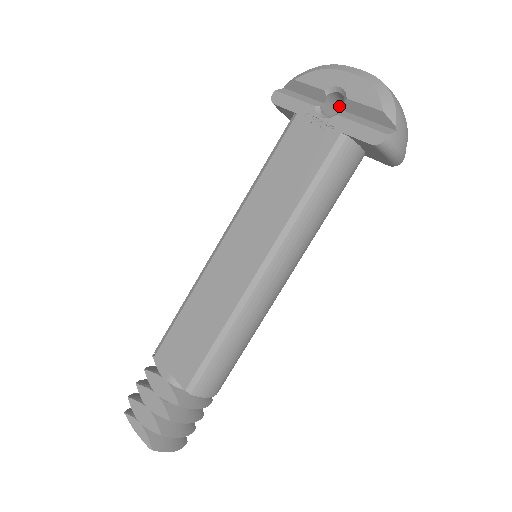
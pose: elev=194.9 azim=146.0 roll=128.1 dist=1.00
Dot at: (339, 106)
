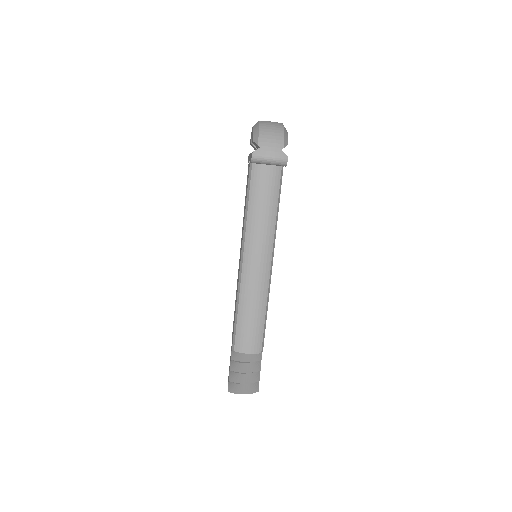
Dot at: occluded
